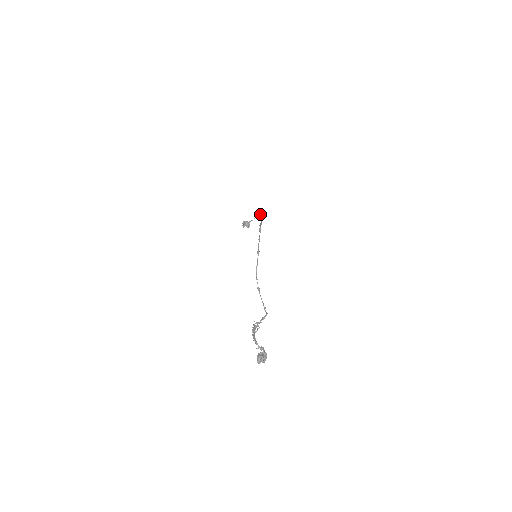
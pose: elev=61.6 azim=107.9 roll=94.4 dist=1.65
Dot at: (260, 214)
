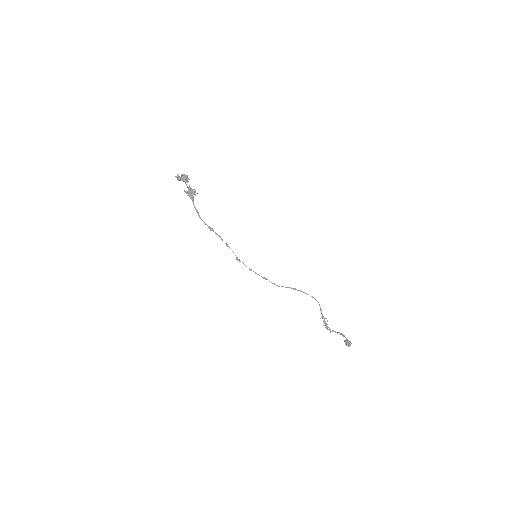
Dot at: occluded
